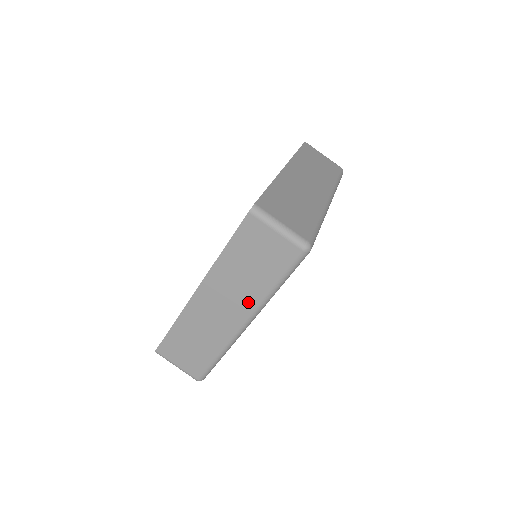
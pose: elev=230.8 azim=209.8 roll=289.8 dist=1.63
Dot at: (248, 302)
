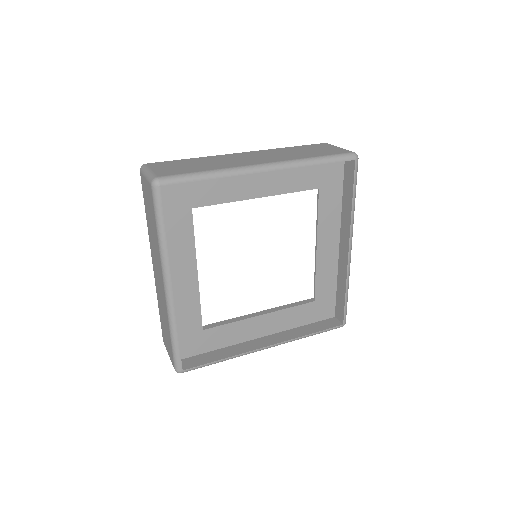
Dot at: (159, 260)
